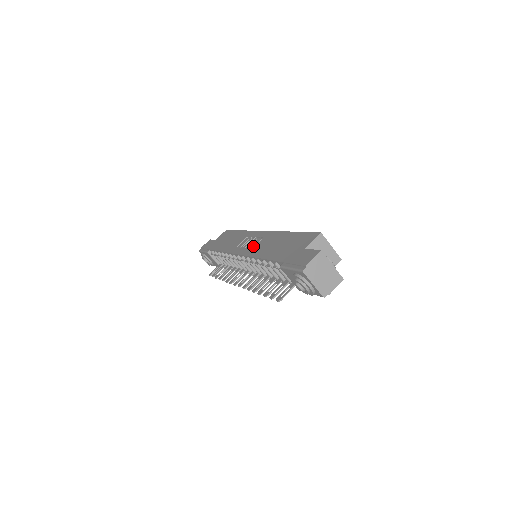
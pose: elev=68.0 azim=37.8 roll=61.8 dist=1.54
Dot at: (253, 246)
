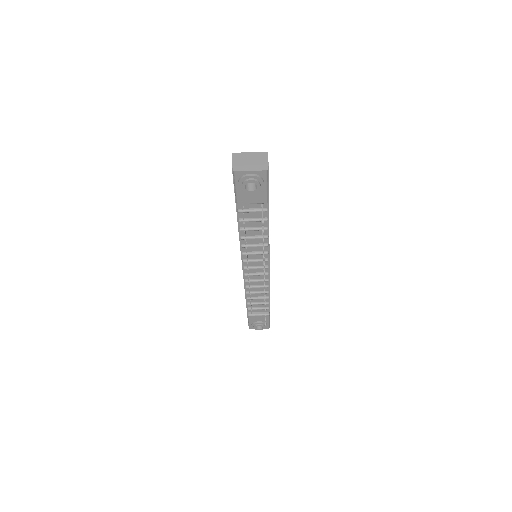
Dot at: occluded
